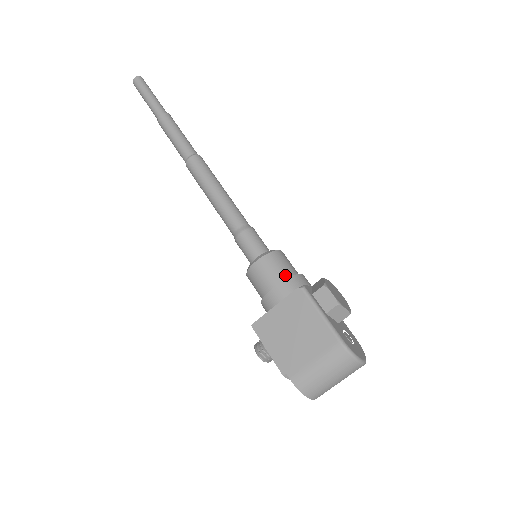
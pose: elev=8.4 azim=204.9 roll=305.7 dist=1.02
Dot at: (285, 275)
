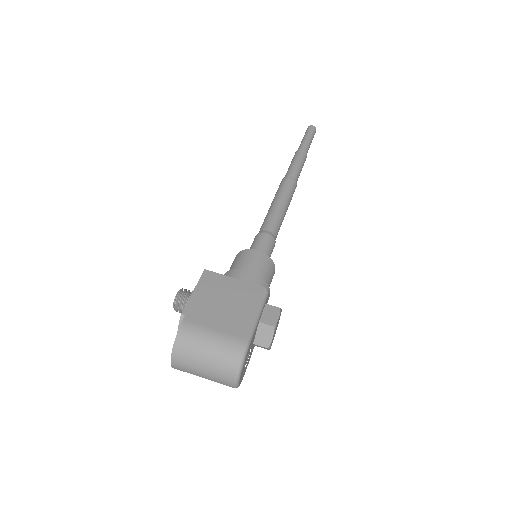
Dot at: (263, 278)
